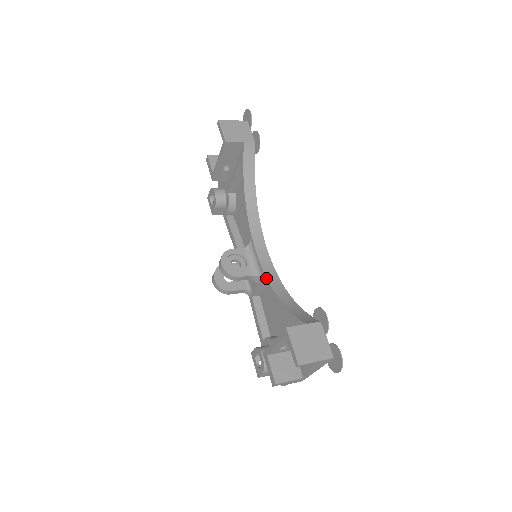
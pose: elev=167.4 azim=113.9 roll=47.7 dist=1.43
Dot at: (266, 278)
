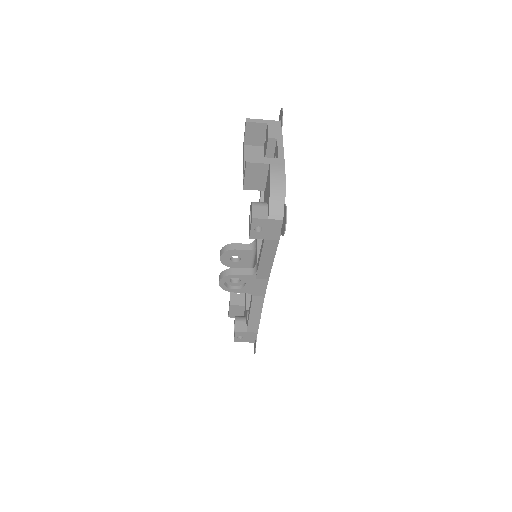
Dot at: occluded
